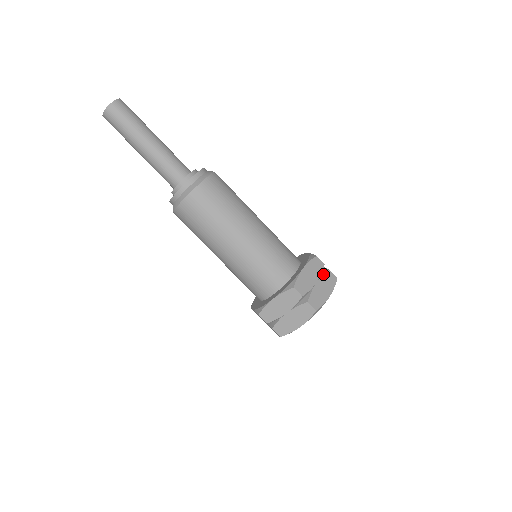
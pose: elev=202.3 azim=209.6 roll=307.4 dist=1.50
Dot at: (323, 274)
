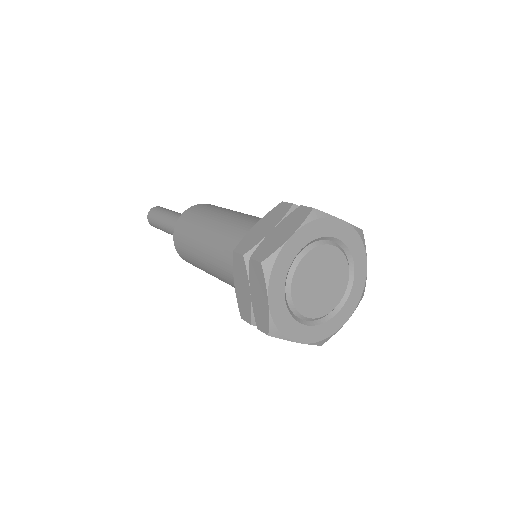
Dot at: (287, 215)
